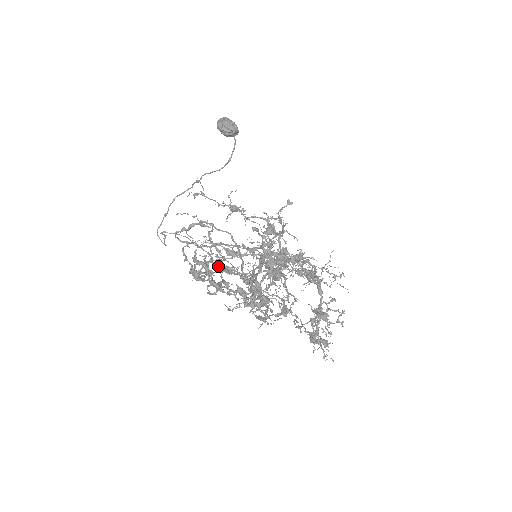
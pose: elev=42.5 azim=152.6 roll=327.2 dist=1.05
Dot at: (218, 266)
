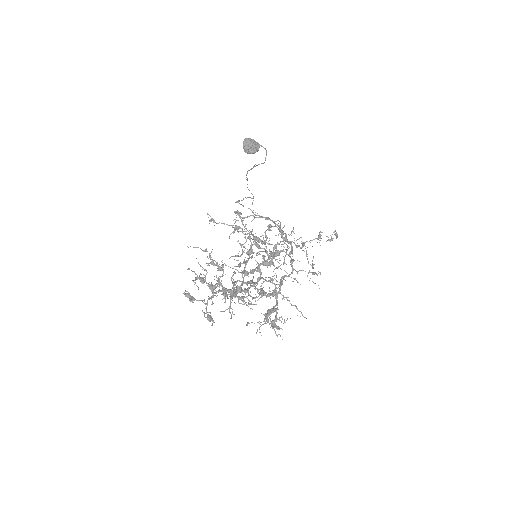
Dot at: (187, 297)
